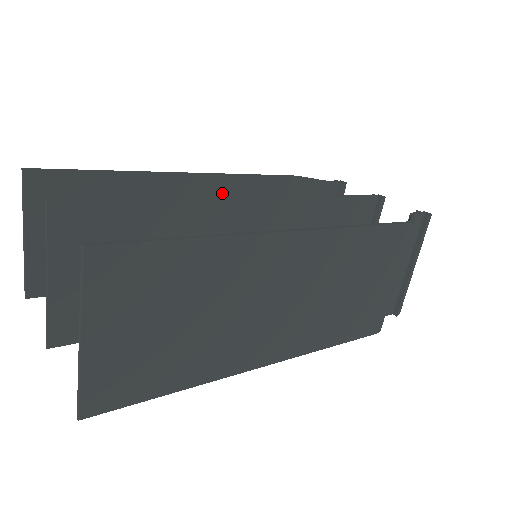
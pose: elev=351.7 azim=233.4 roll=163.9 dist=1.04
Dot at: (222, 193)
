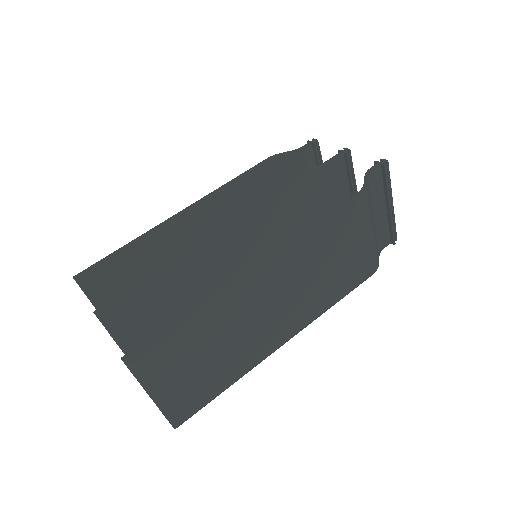
Dot at: (216, 207)
